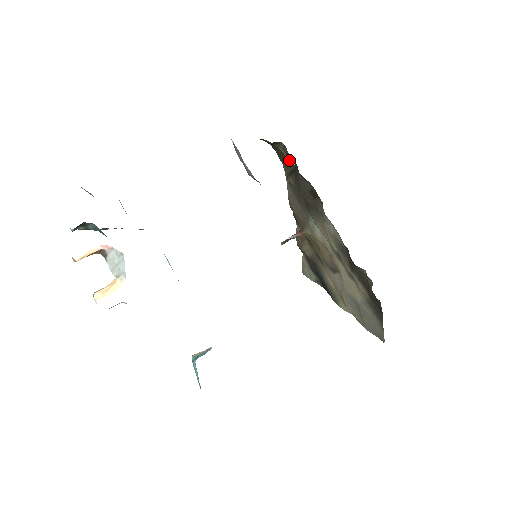
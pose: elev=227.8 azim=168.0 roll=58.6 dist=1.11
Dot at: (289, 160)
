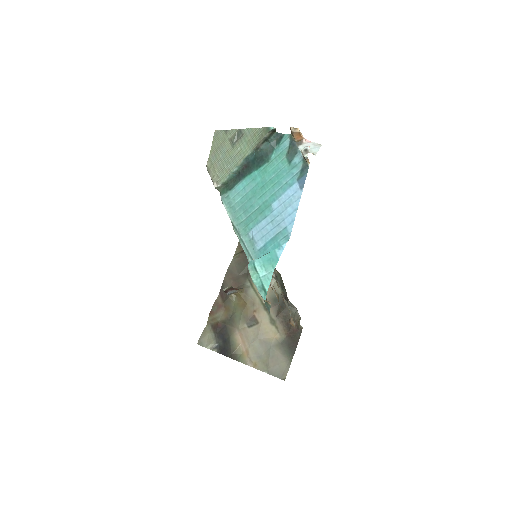
Dot at: occluded
